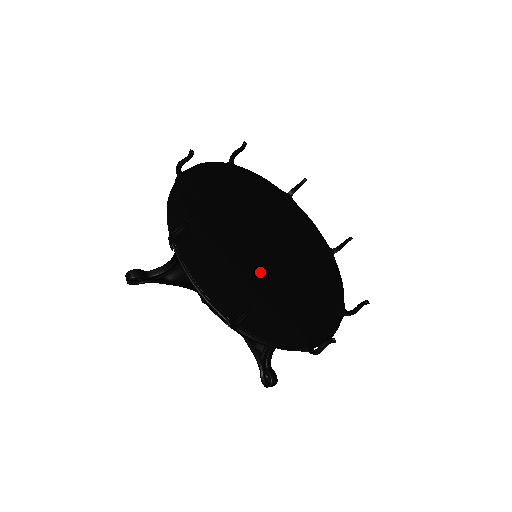
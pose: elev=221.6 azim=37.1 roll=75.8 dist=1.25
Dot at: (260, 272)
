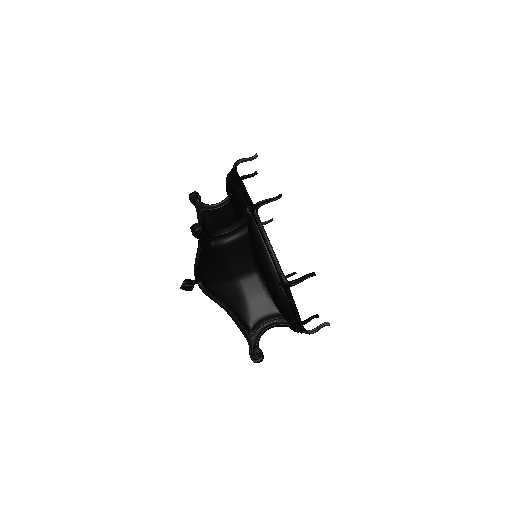
Dot at: occluded
